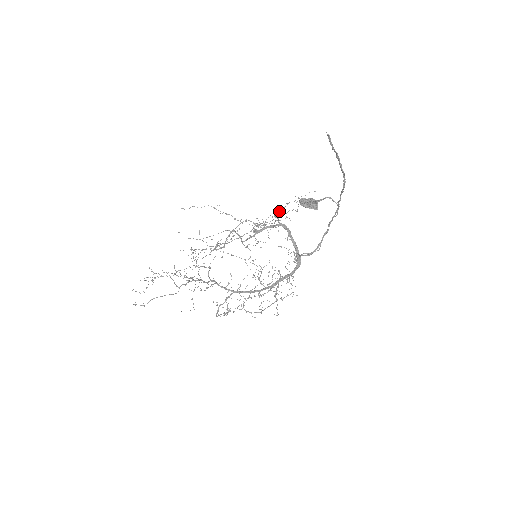
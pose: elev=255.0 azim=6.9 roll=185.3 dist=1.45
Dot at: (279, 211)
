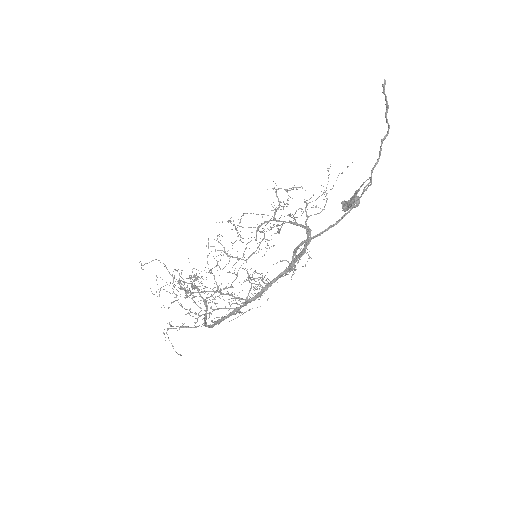
Dot at: (312, 201)
